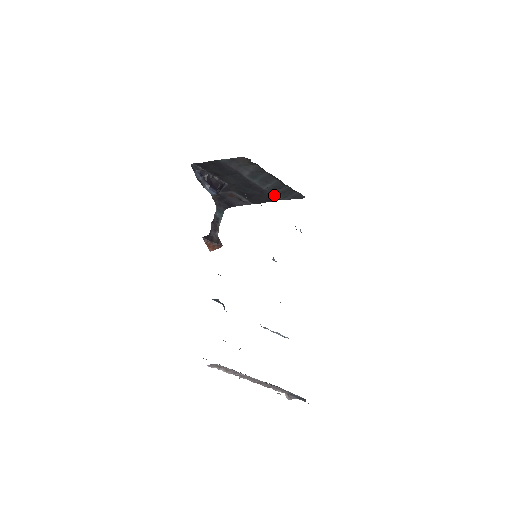
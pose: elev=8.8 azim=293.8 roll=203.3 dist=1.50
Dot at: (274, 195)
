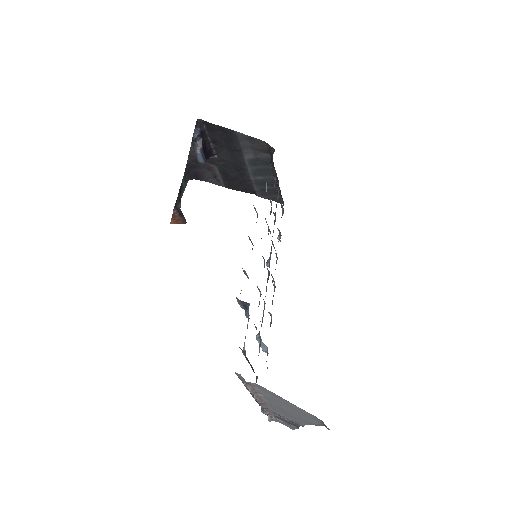
Dot at: (255, 188)
